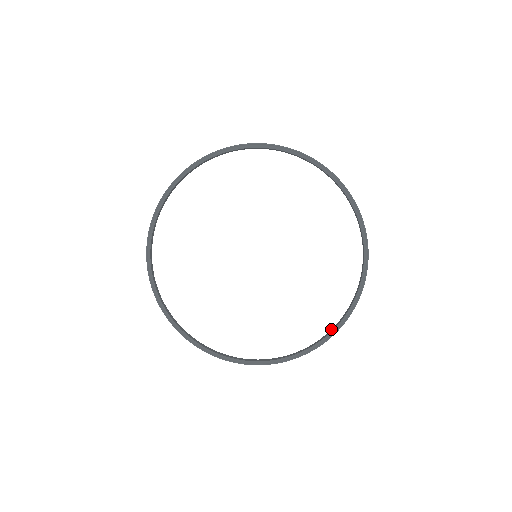
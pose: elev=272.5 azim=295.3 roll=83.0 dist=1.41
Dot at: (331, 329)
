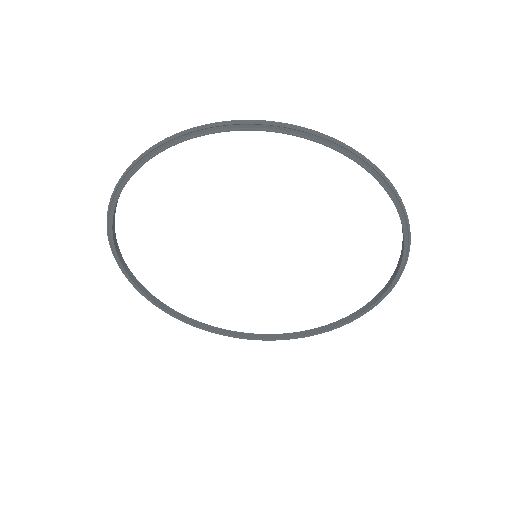
Dot at: (376, 295)
